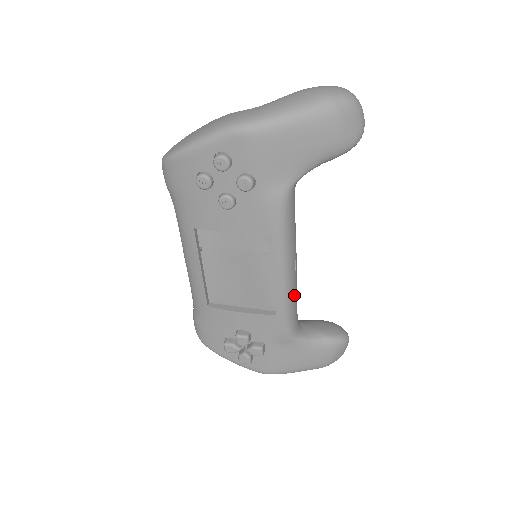
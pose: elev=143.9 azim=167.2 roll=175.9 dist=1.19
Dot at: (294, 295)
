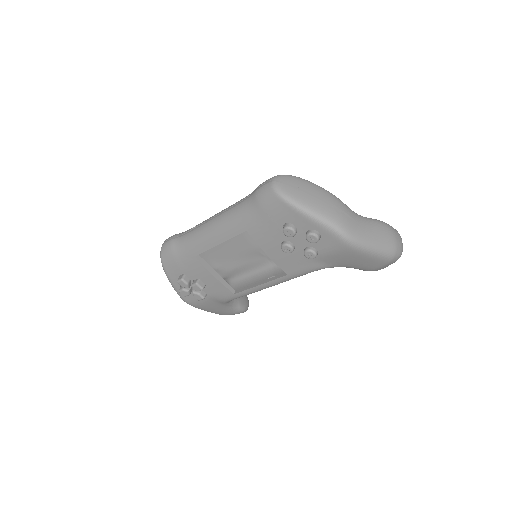
Dot at: occluded
